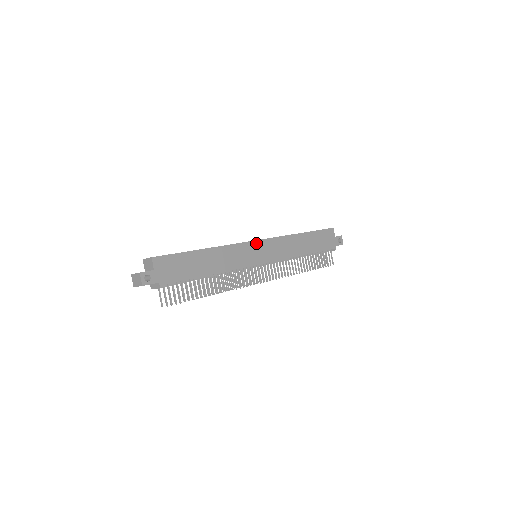
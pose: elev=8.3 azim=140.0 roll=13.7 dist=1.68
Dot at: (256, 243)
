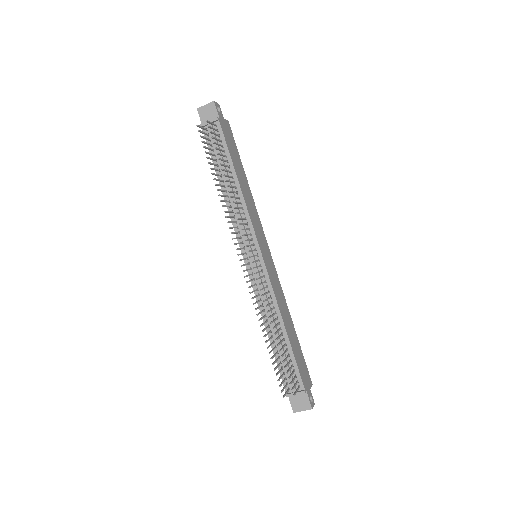
Dot at: (268, 248)
